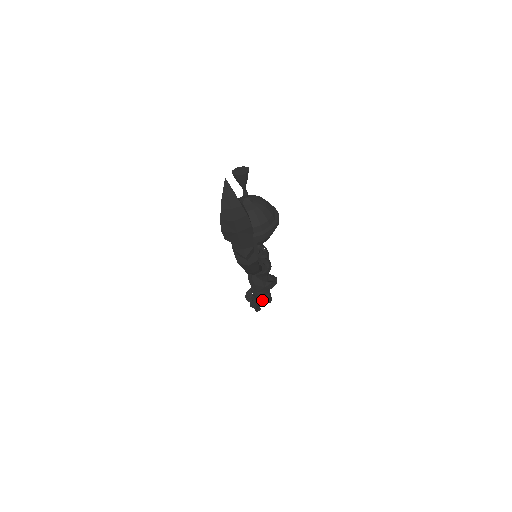
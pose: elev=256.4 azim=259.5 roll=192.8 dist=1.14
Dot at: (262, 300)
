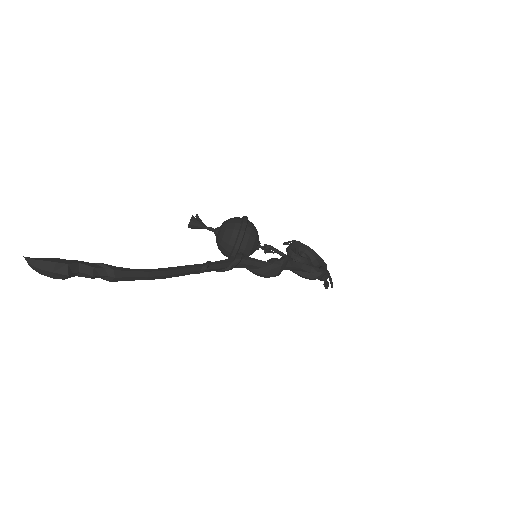
Dot at: (313, 277)
